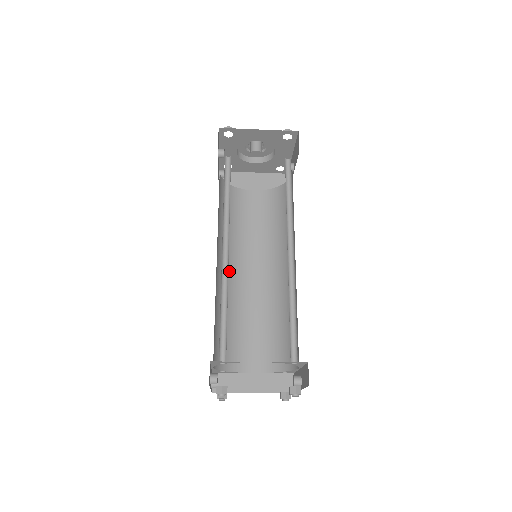
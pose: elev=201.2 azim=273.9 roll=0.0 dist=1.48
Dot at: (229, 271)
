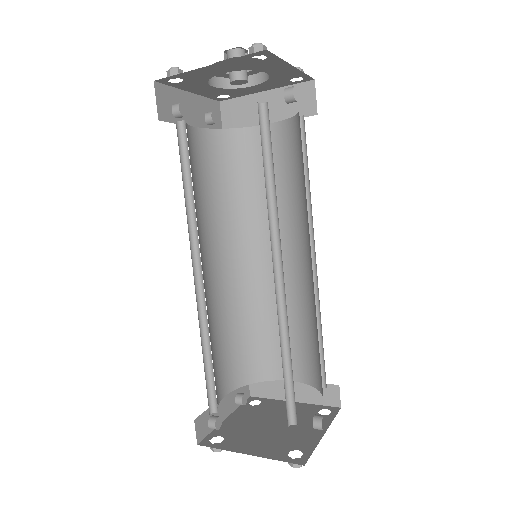
Dot at: (244, 260)
